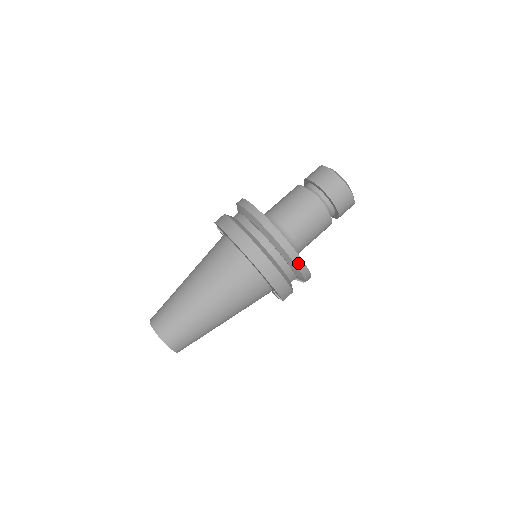
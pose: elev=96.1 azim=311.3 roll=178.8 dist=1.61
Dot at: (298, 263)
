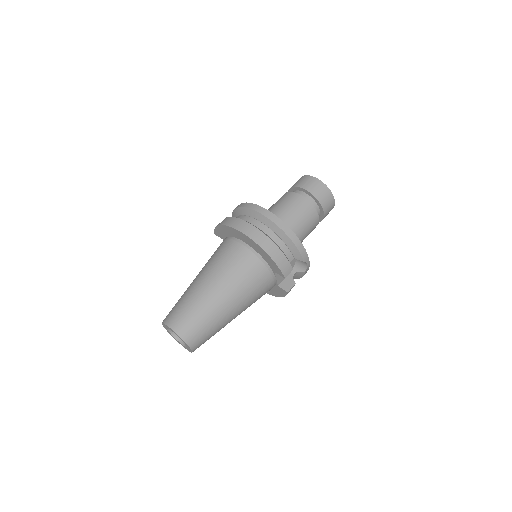
Dot at: (288, 233)
